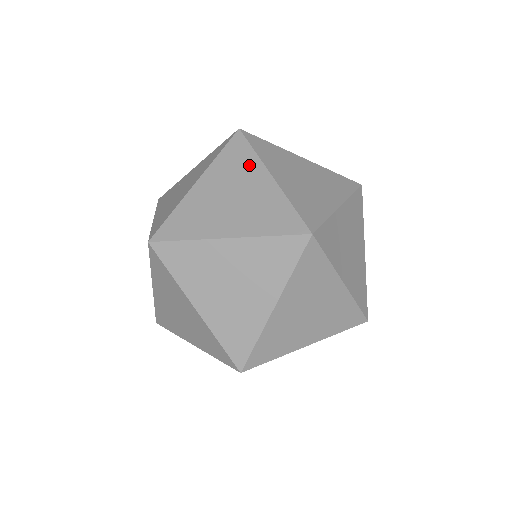
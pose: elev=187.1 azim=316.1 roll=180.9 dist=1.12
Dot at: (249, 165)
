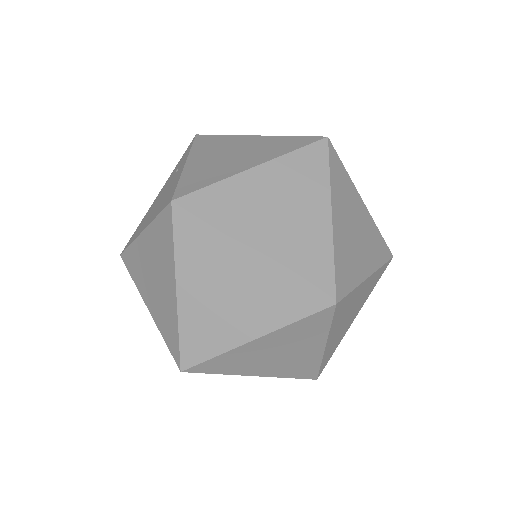
Dot at: (167, 259)
